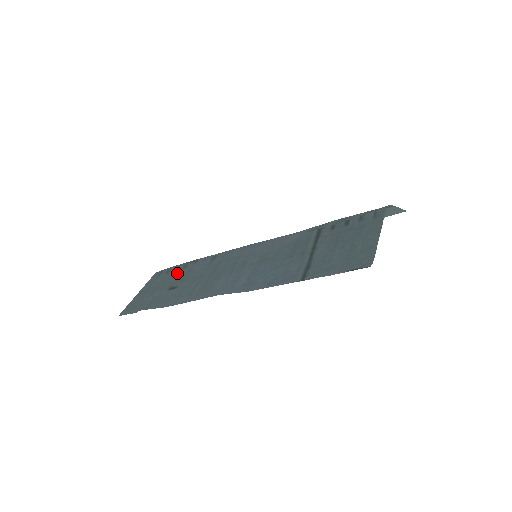
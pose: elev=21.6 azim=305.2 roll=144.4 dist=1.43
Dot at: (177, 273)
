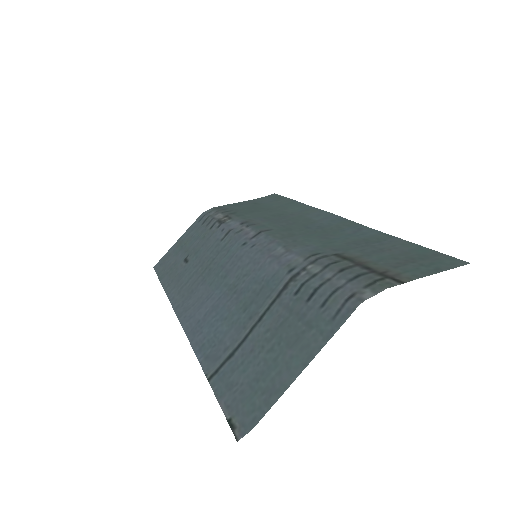
Dot at: (203, 234)
